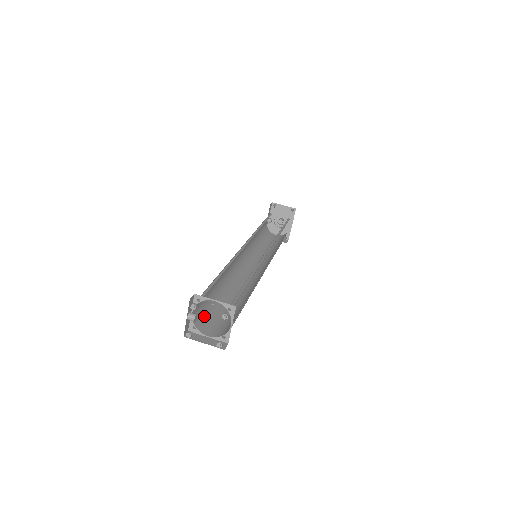
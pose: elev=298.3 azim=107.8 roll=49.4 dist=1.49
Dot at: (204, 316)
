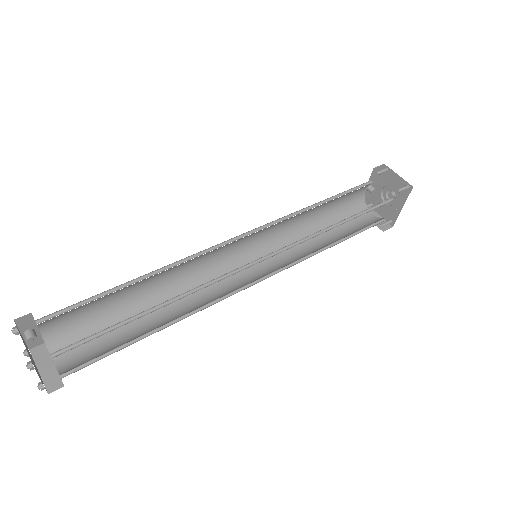
Dot at: (78, 331)
